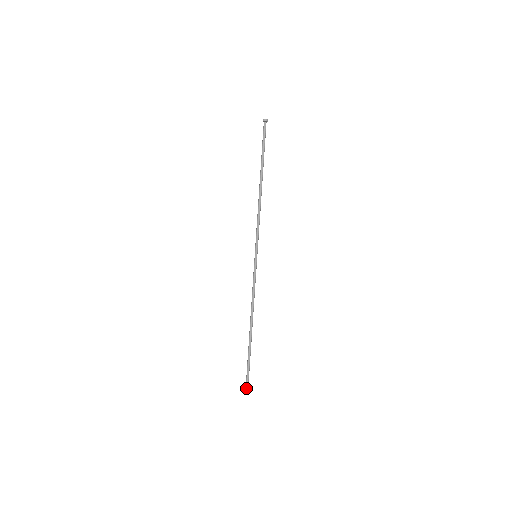
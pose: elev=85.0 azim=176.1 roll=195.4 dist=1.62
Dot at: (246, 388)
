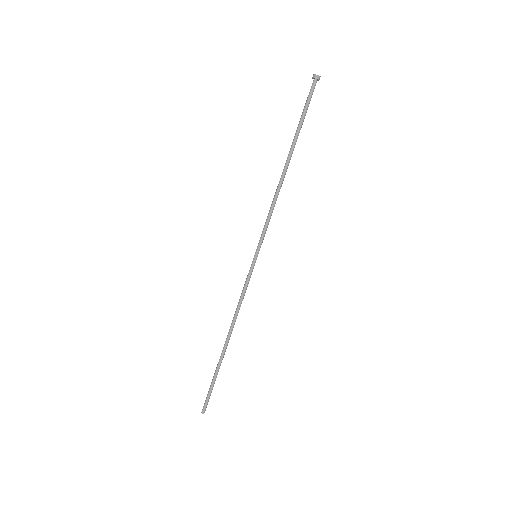
Dot at: (203, 409)
